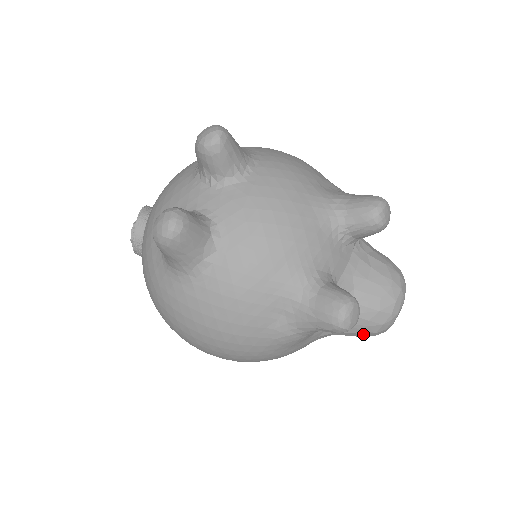
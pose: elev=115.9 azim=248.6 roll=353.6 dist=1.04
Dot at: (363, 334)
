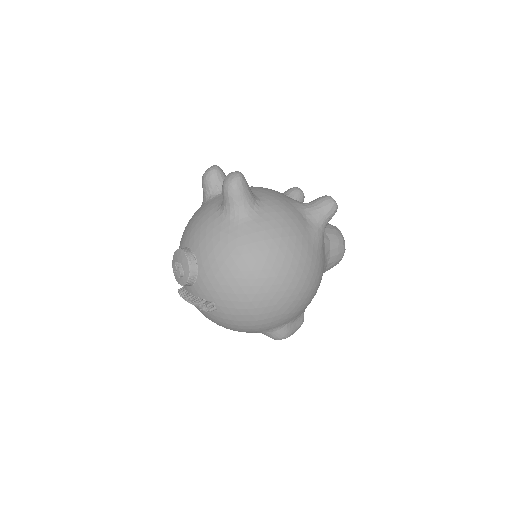
Dot at: (339, 249)
